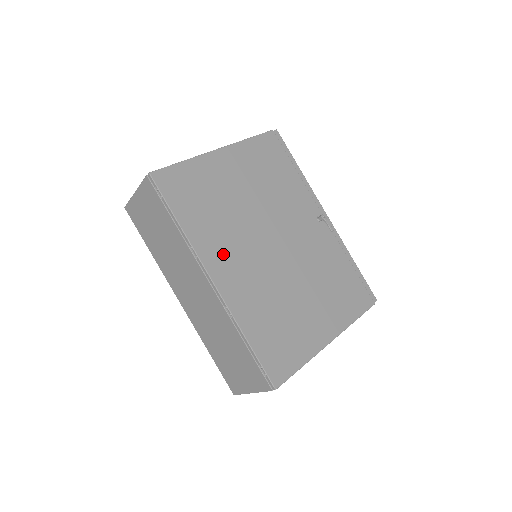
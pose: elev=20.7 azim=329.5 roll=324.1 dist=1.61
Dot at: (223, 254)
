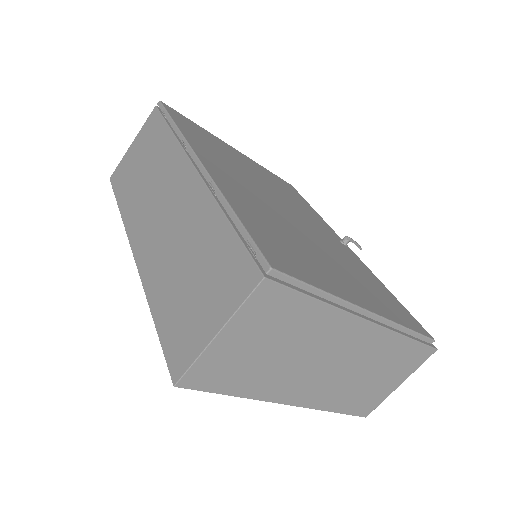
Dot at: (220, 166)
